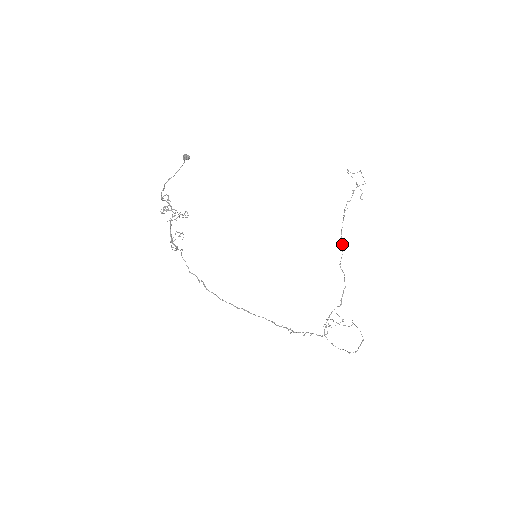
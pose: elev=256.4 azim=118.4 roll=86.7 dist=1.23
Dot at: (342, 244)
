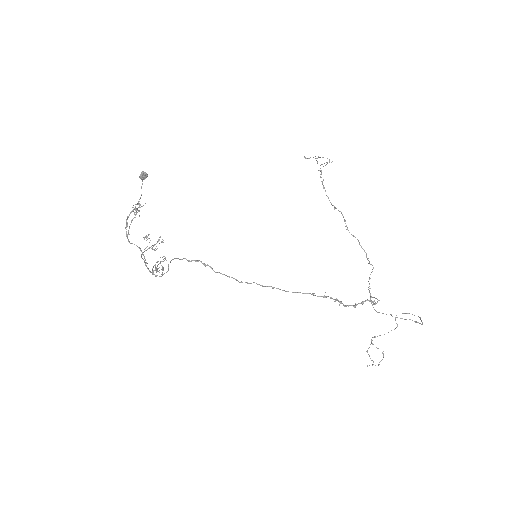
Dot at: occluded
